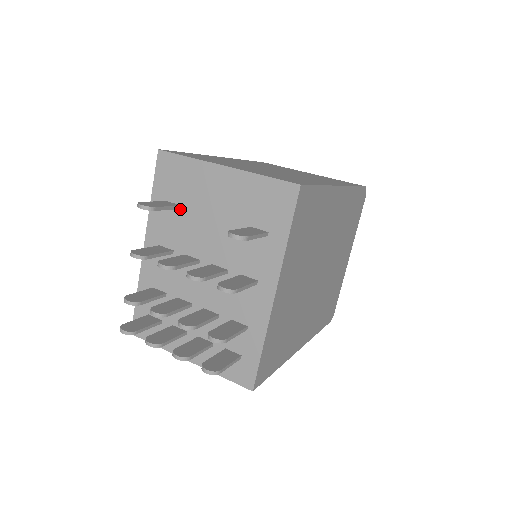
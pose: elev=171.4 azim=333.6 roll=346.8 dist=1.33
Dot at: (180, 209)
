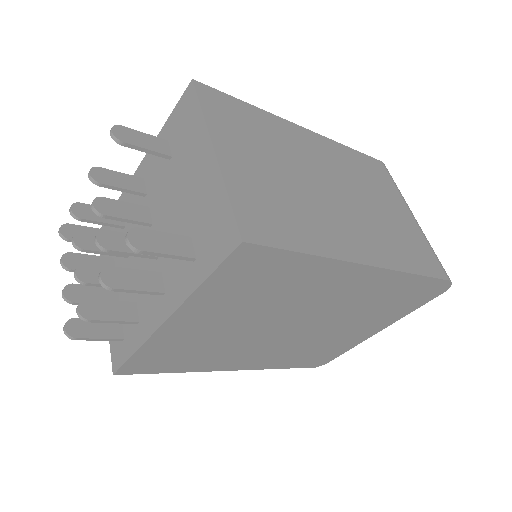
Dot at: (170, 159)
